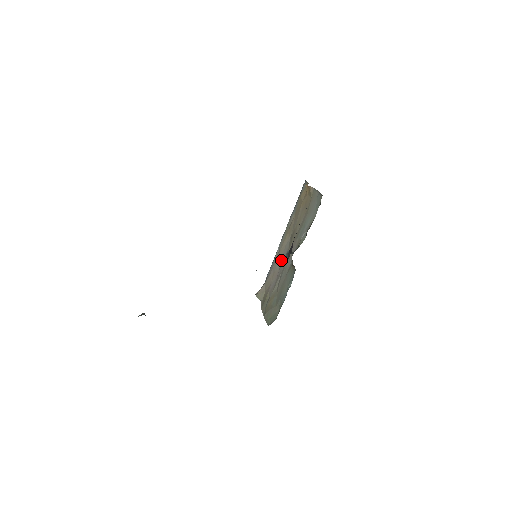
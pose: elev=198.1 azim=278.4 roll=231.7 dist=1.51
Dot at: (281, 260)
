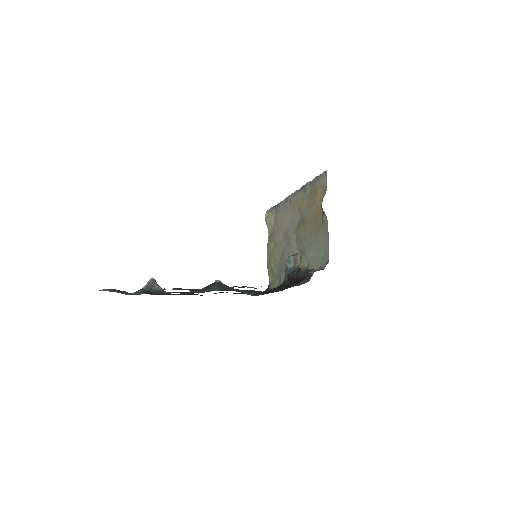
Dot at: (289, 224)
